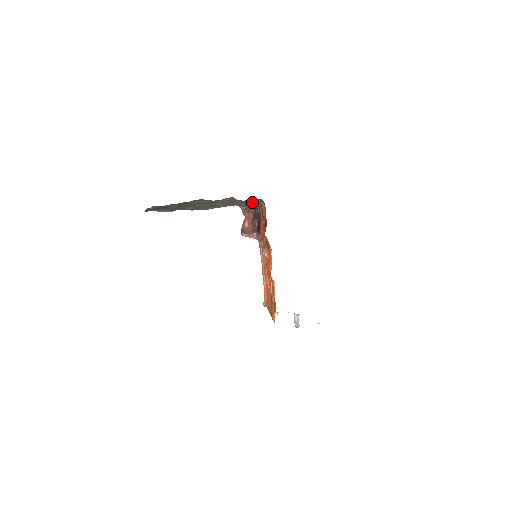
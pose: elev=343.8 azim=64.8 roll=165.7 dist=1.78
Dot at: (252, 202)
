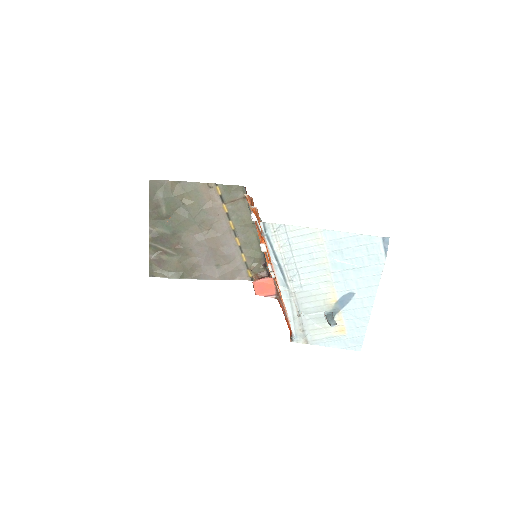
Dot at: (244, 219)
